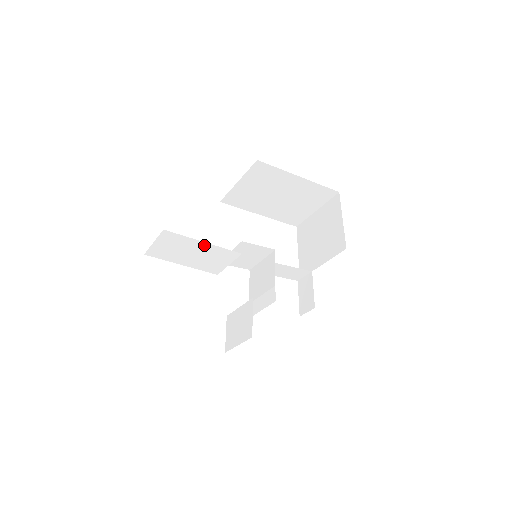
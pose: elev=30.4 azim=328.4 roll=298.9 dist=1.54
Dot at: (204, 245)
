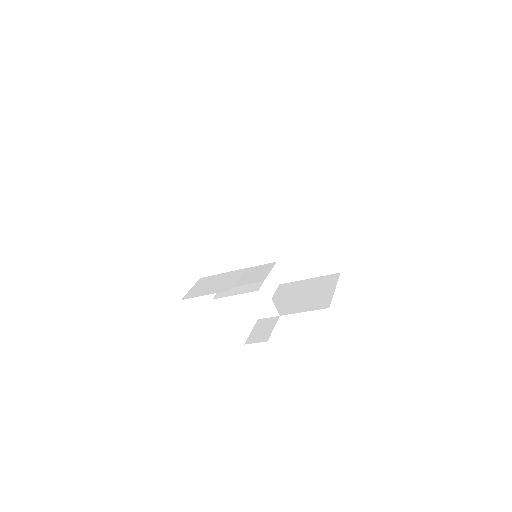
Dot at: (237, 200)
